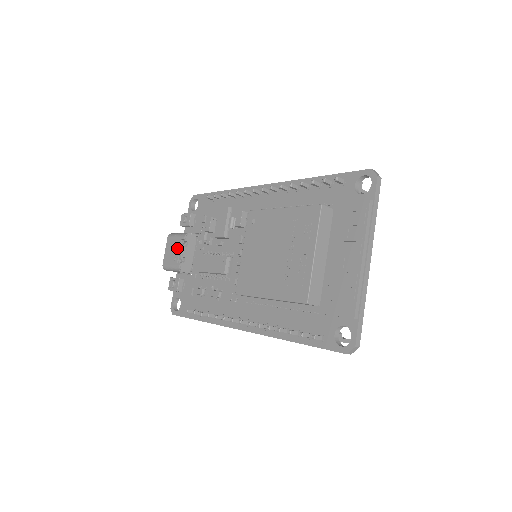
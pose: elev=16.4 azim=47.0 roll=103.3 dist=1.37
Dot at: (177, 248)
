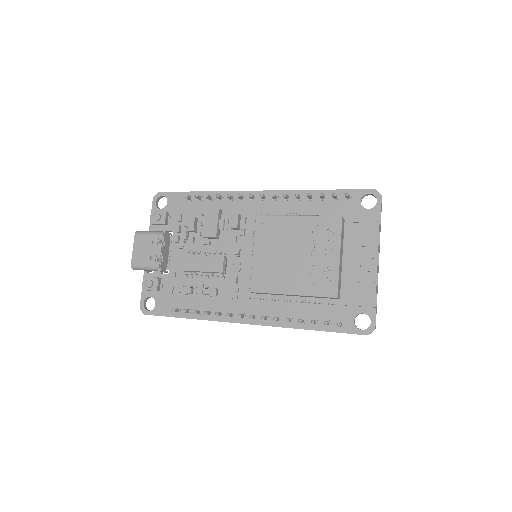
Dot at: (153, 247)
